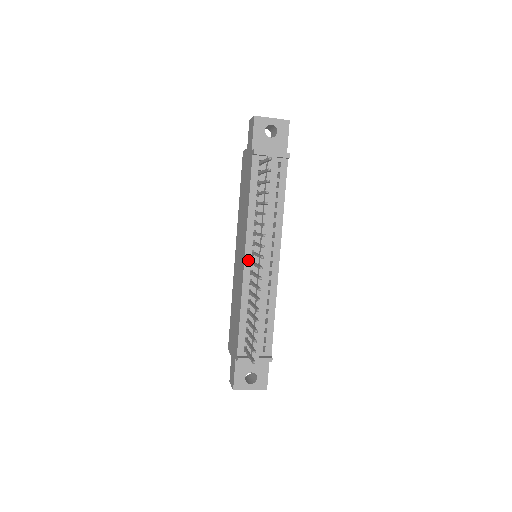
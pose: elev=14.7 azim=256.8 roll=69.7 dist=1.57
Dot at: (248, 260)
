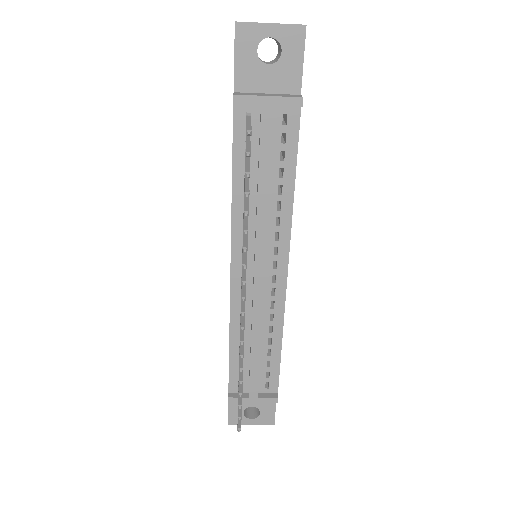
Dot at: (236, 274)
